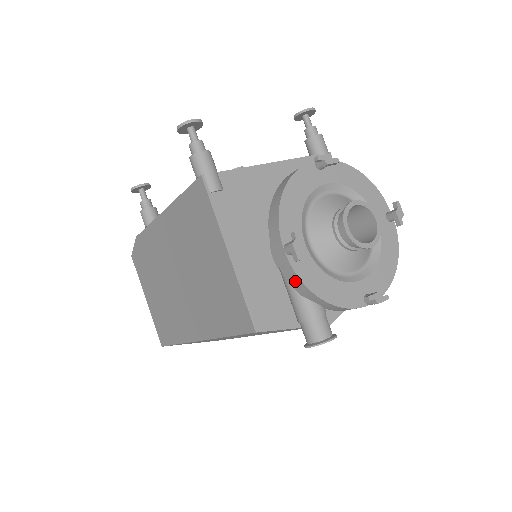
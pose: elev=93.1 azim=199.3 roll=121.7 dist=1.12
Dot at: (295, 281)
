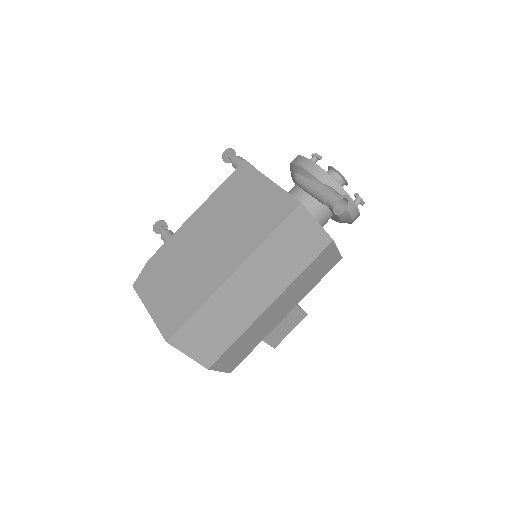
Dot at: (320, 173)
